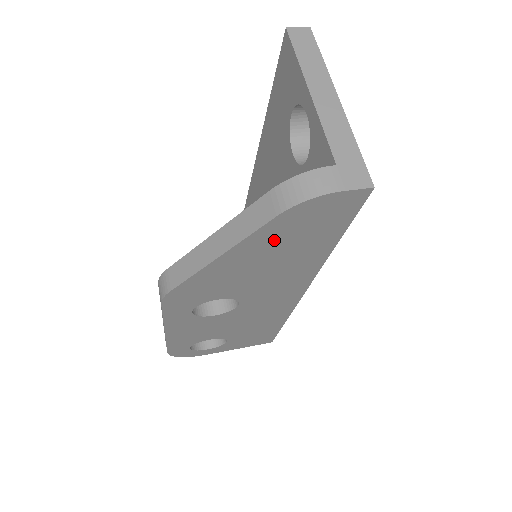
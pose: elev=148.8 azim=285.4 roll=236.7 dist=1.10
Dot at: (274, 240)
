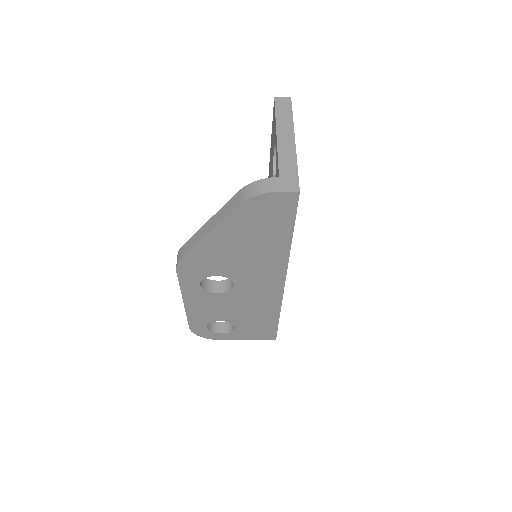
Dot at: (243, 226)
